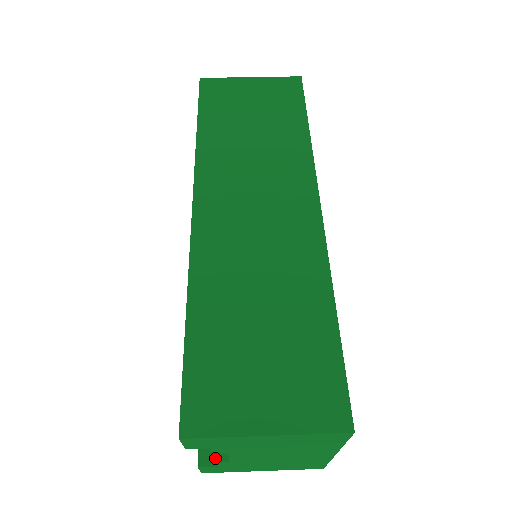
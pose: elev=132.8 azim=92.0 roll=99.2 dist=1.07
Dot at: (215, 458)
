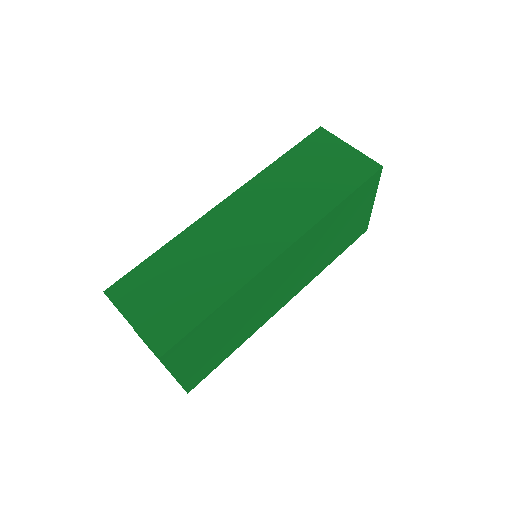
Dot at: occluded
